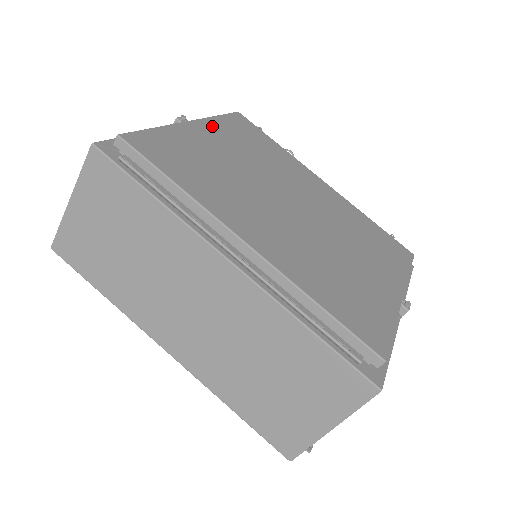
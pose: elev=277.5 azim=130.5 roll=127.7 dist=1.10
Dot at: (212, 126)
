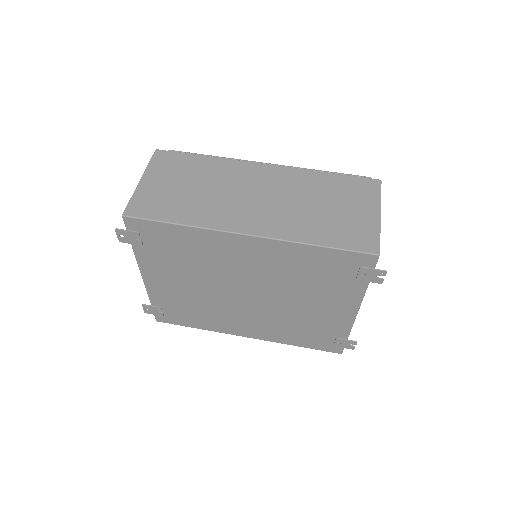
Dot at: occluded
